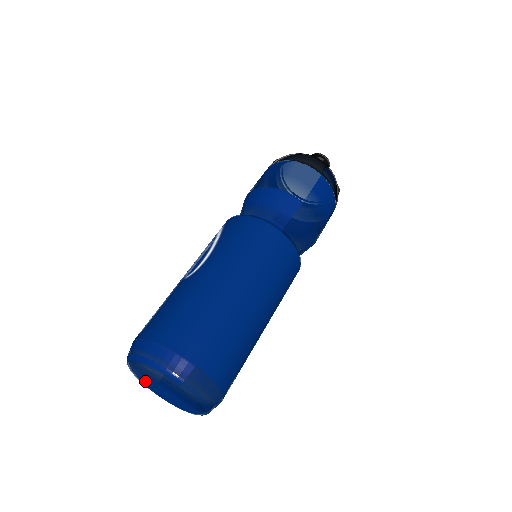
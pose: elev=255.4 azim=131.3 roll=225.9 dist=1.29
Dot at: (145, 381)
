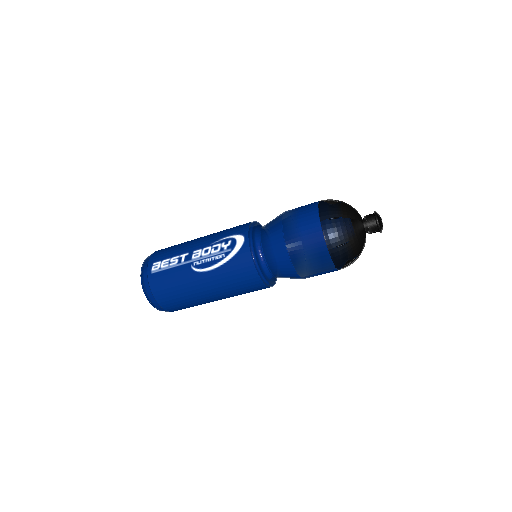
Dot at: occluded
